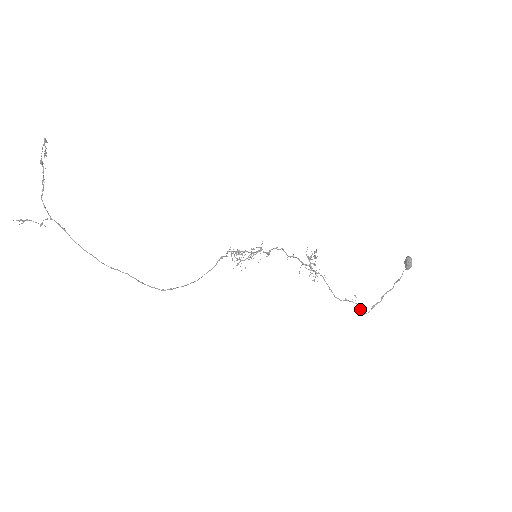
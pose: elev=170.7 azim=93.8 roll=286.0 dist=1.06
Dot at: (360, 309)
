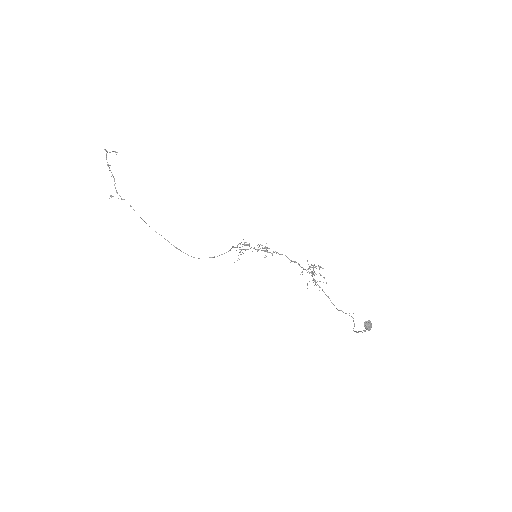
Dot at: (354, 323)
